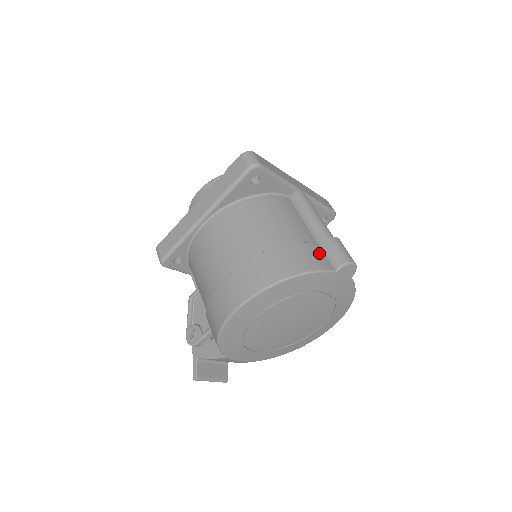
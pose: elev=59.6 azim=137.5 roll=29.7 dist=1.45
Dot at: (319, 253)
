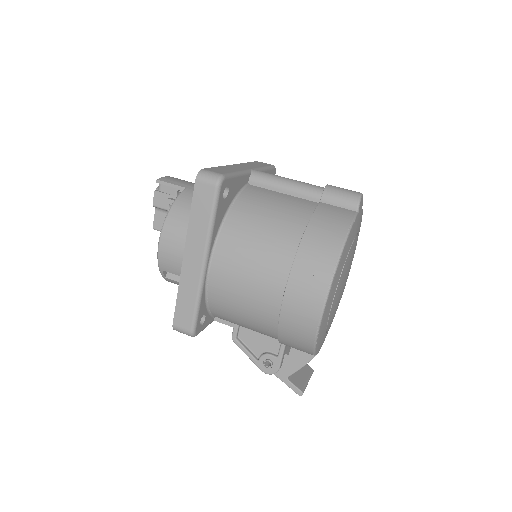
Dot at: (332, 209)
